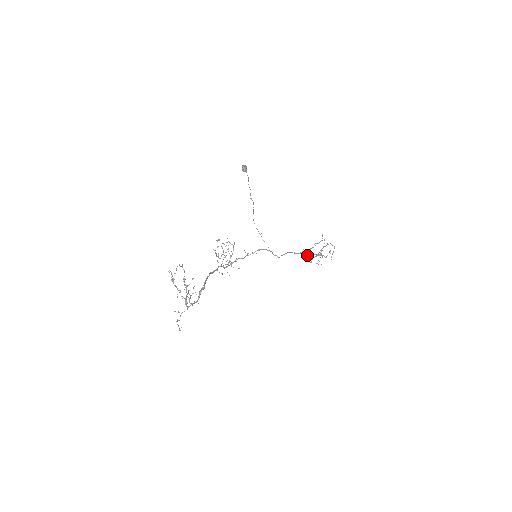
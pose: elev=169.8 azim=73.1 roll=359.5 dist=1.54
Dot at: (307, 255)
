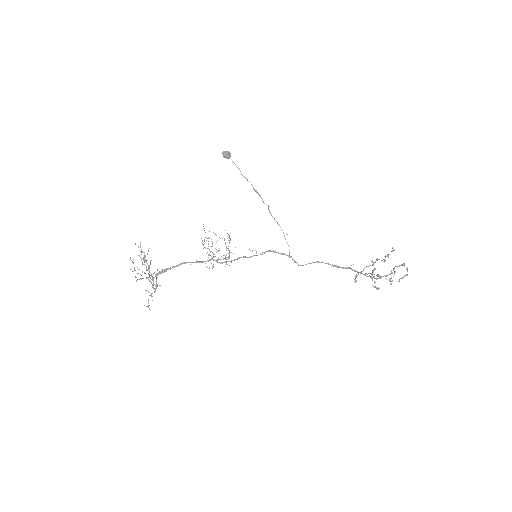
Dot at: (360, 272)
